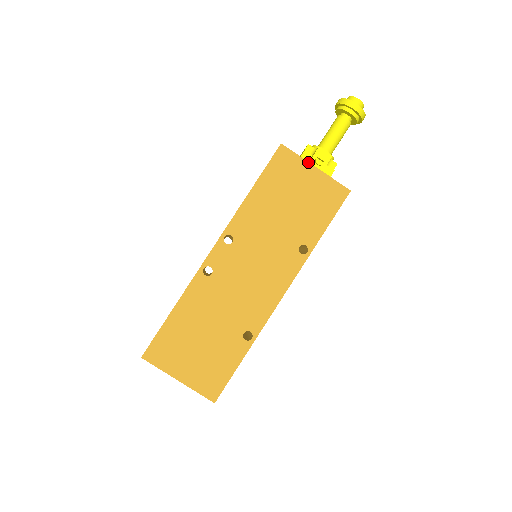
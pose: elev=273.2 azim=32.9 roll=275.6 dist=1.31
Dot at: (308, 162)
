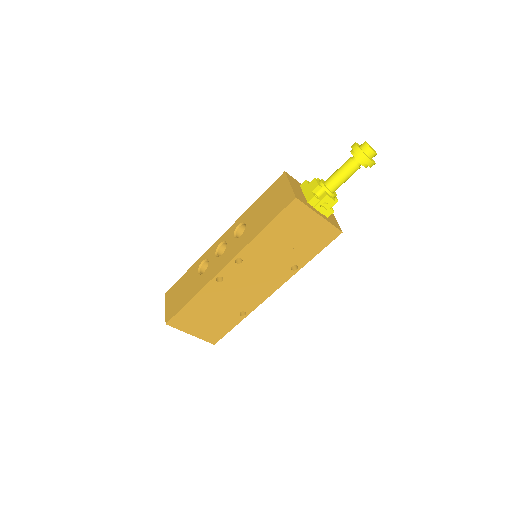
Dot at: (315, 212)
